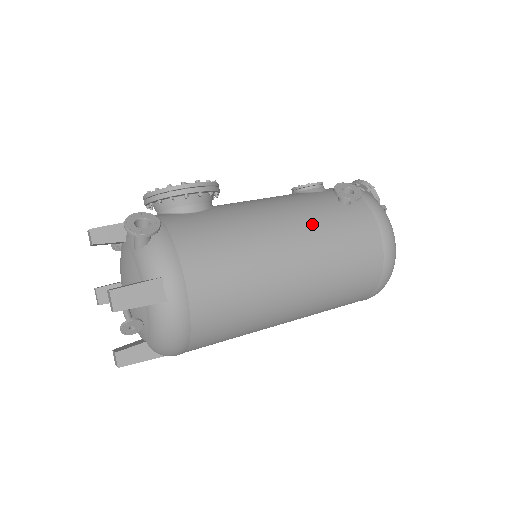
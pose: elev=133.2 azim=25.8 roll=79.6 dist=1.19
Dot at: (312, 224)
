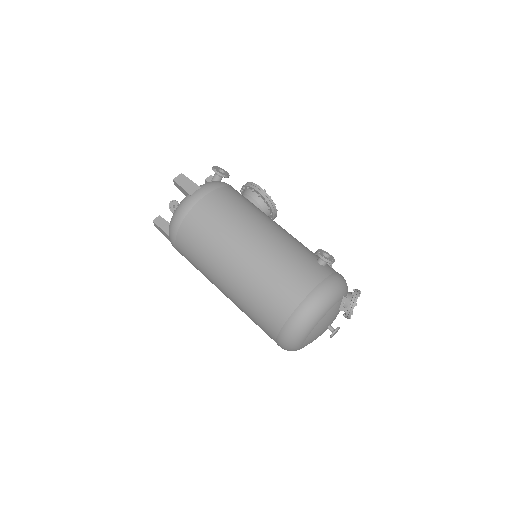
Dot at: (286, 243)
